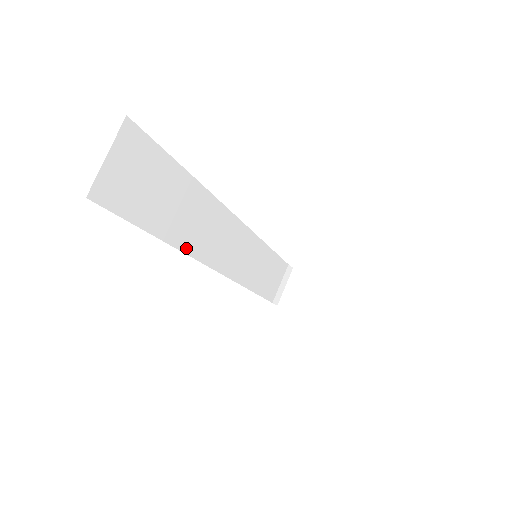
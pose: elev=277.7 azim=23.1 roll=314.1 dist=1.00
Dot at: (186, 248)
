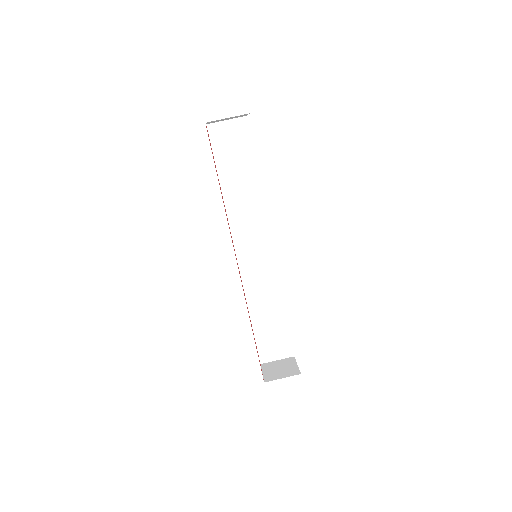
Dot at: (229, 208)
